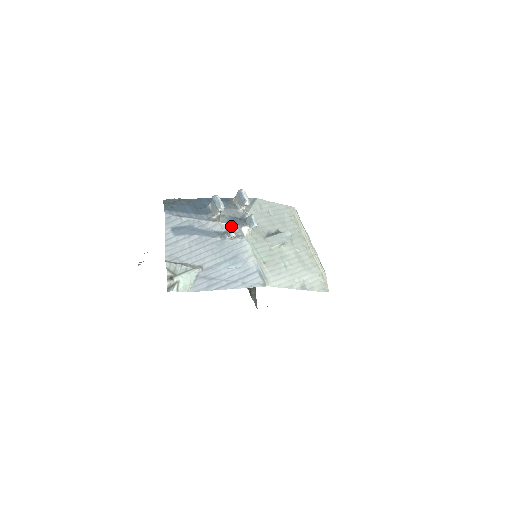
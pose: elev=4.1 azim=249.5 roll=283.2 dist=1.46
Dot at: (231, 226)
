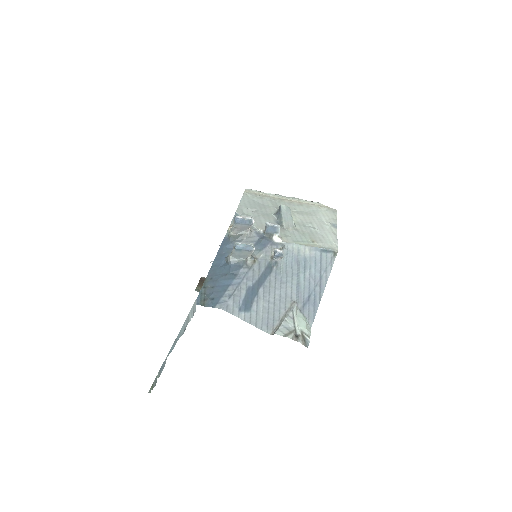
Dot at: (268, 250)
